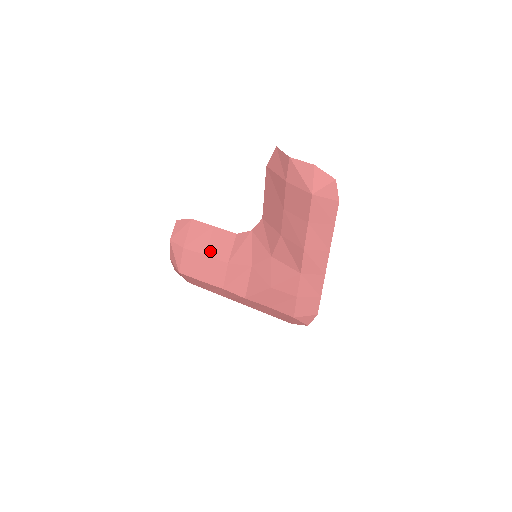
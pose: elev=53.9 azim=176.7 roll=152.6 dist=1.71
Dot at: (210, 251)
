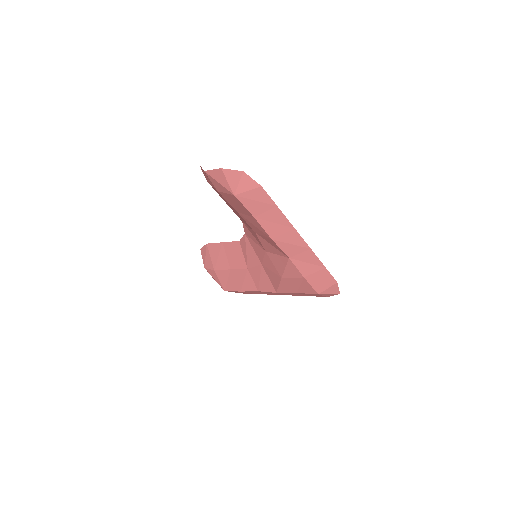
Dot at: (231, 264)
